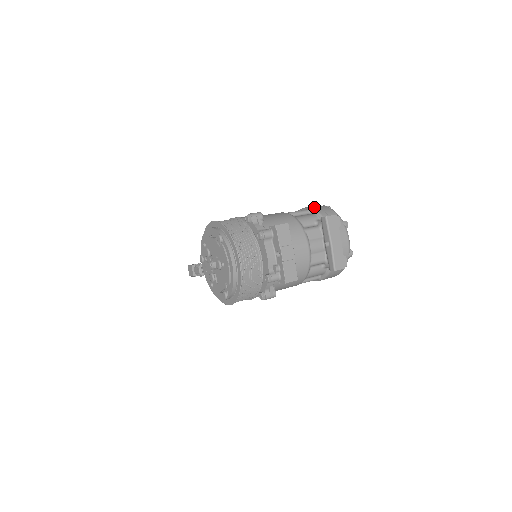
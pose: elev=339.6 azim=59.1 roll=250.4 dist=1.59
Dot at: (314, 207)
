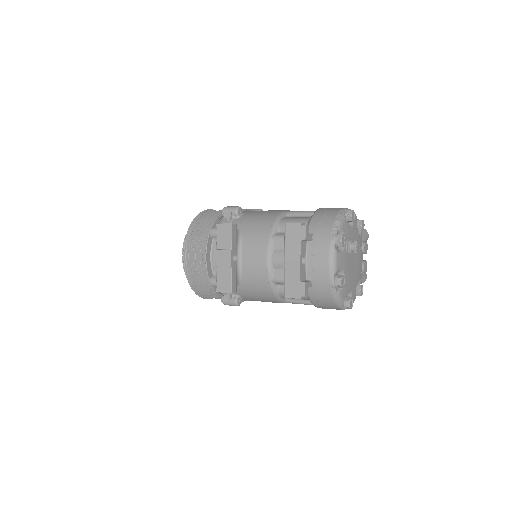
Dot at: (323, 209)
